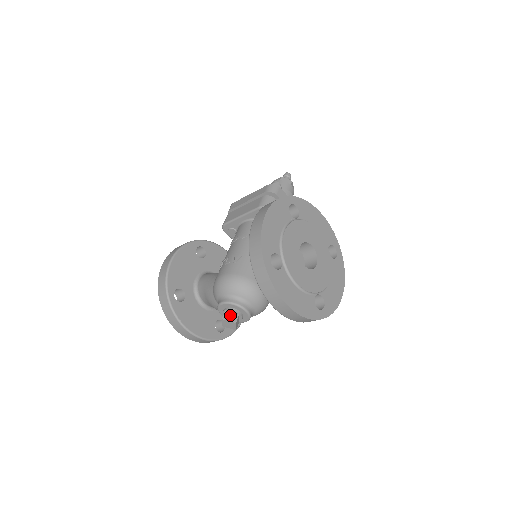
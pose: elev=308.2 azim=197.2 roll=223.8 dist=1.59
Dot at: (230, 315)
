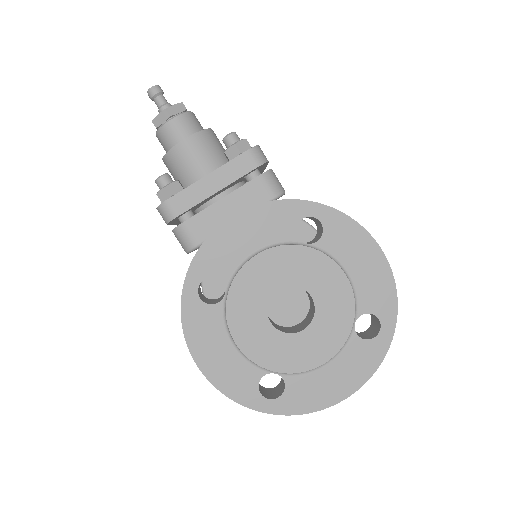
Dot at: occluded
